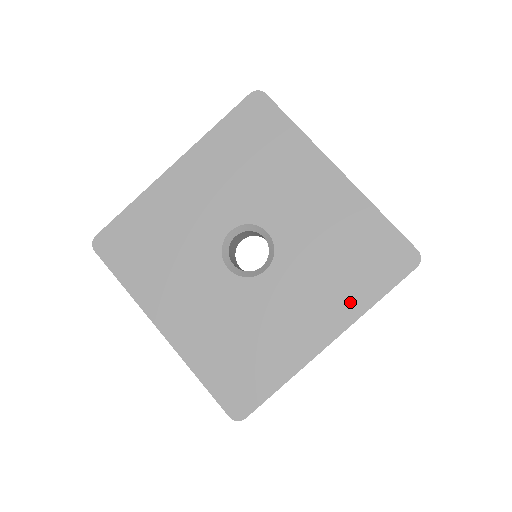
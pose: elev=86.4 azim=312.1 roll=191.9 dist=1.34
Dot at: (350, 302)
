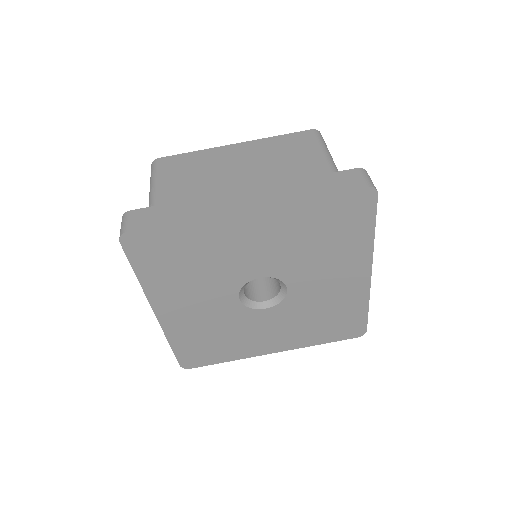
Dot at: (304, 340)
